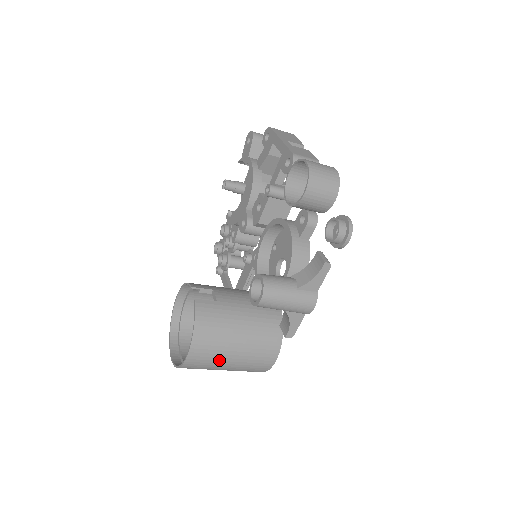
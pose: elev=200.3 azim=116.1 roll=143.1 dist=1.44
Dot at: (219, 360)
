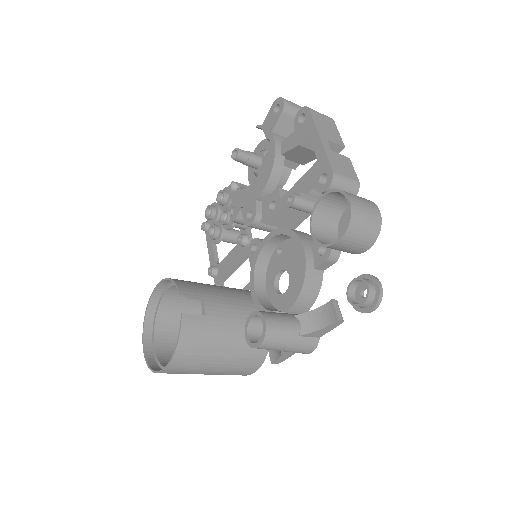
Dot at: (197, 372)
